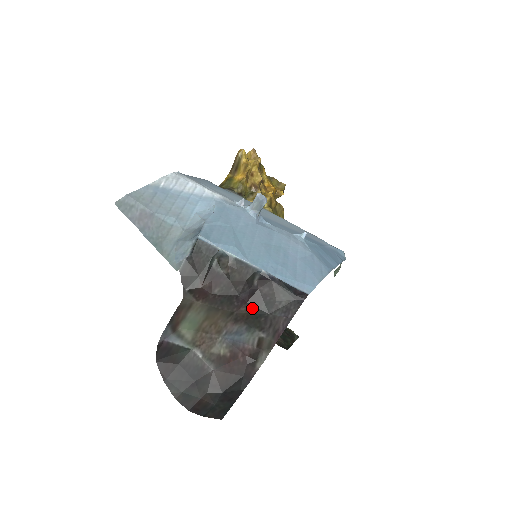
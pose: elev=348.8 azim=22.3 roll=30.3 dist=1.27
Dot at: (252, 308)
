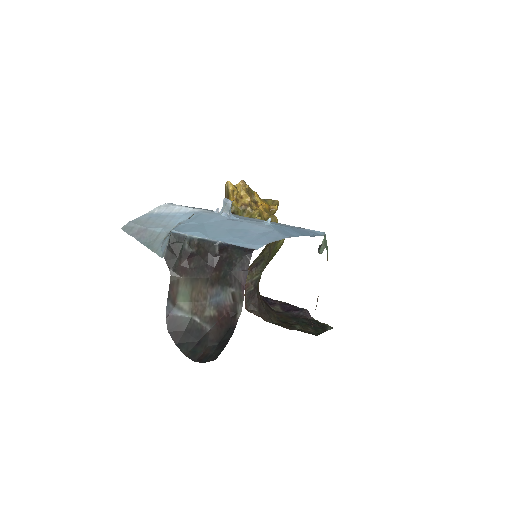
Dot at: (219, 271)
